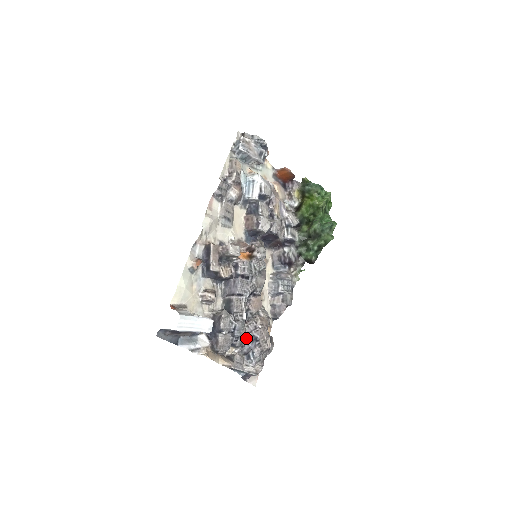
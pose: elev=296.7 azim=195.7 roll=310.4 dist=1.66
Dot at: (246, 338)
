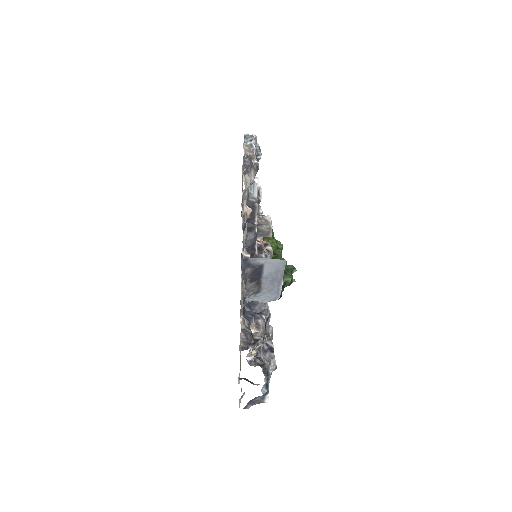
Dot at: occluded
